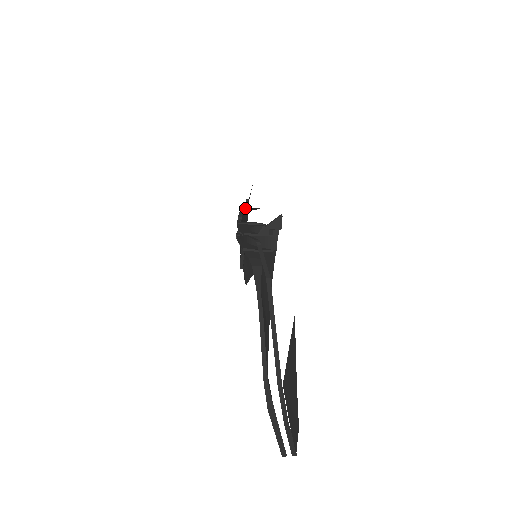
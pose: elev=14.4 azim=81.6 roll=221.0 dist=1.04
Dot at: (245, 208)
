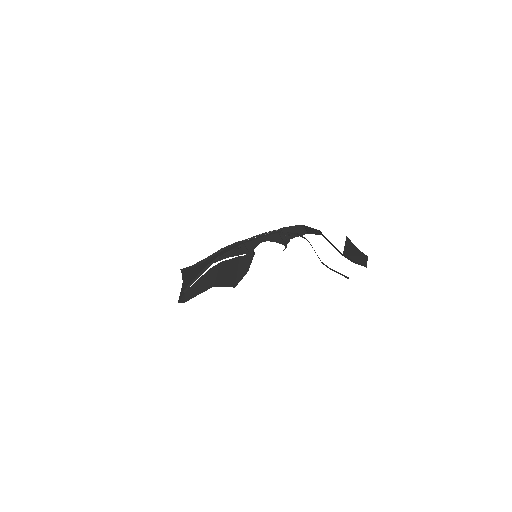
Dot at: (216, 254)
